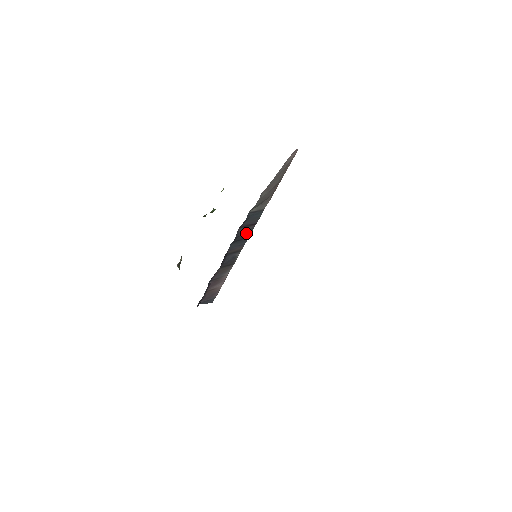
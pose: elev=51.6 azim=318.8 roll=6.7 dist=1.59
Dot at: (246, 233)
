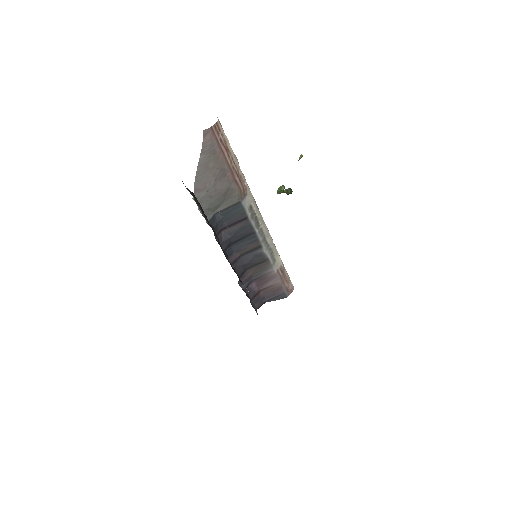
Dot at: (242, 231)
